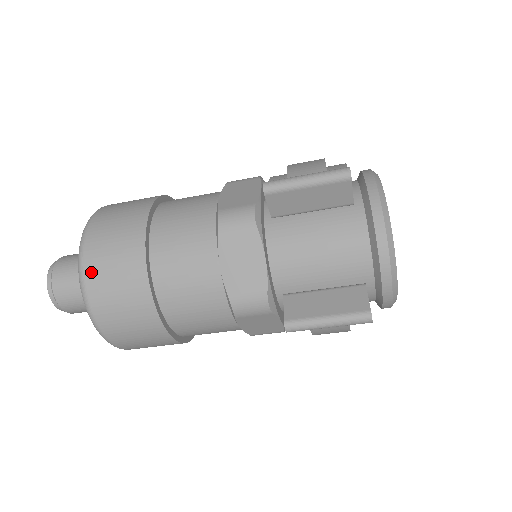
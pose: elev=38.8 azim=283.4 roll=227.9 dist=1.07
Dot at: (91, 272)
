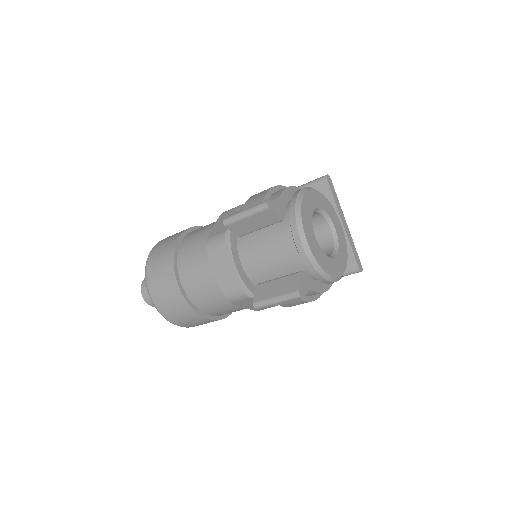
Dot at: (151, 286)
